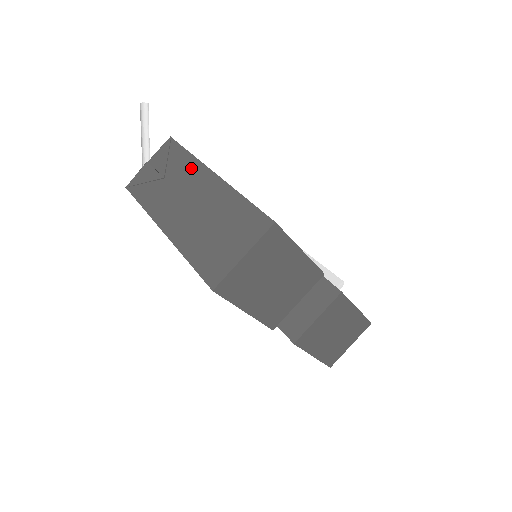
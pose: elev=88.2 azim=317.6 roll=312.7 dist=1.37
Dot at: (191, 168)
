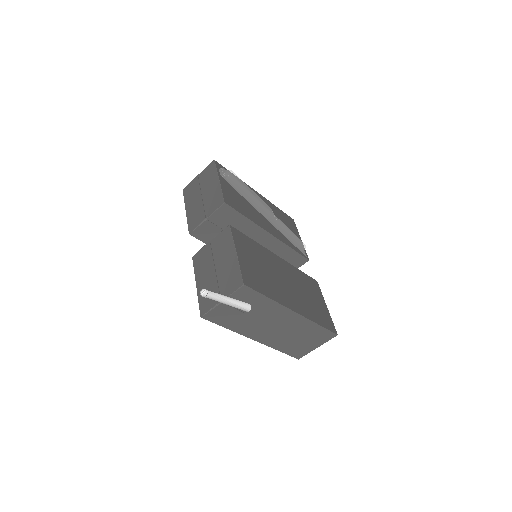
Dot at: (274, 309)
